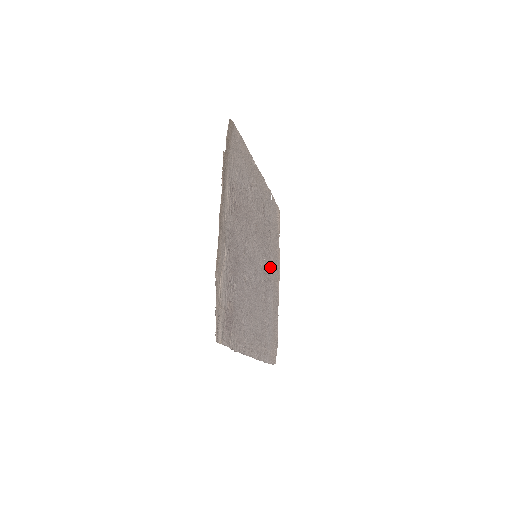
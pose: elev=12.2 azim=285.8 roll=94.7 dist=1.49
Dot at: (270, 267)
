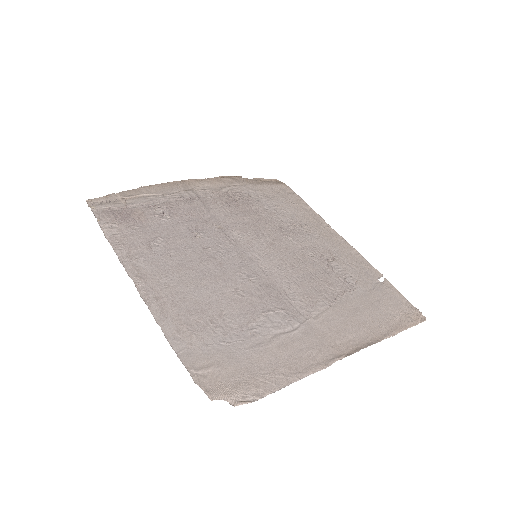
Dot at: (308, 306)
